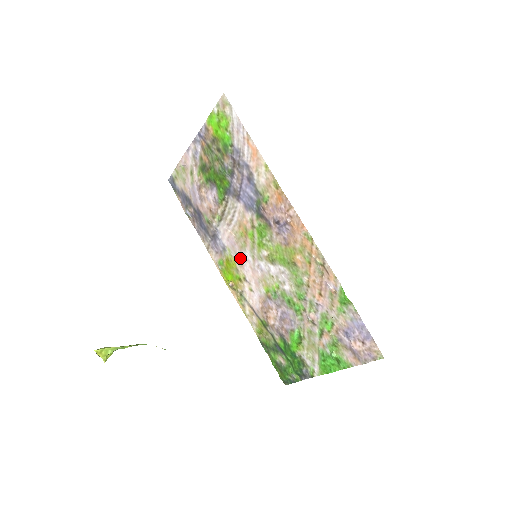
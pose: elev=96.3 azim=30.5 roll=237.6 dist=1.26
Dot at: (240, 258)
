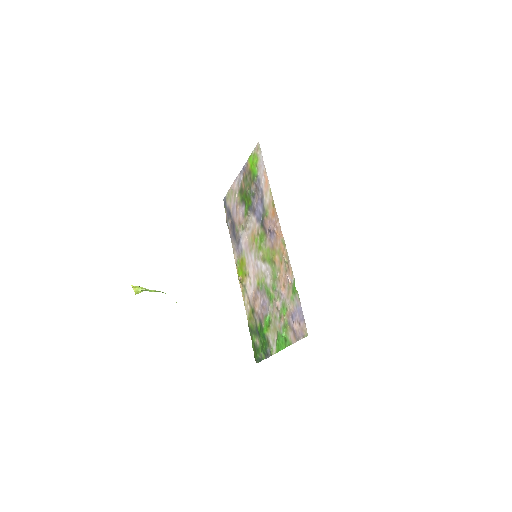
Dot at: (248, 258)
